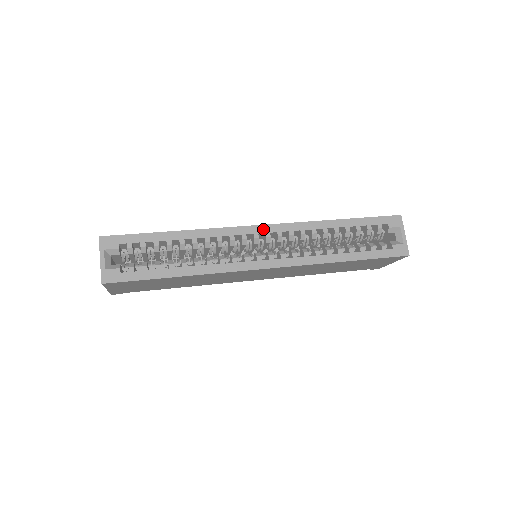
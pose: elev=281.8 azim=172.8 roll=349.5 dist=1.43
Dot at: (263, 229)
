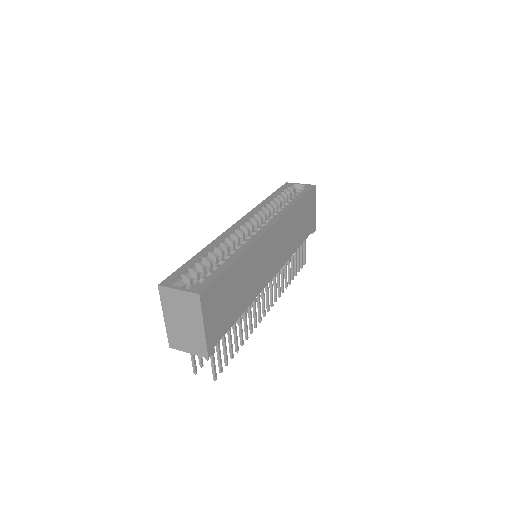
Dot at: (241, 222)
